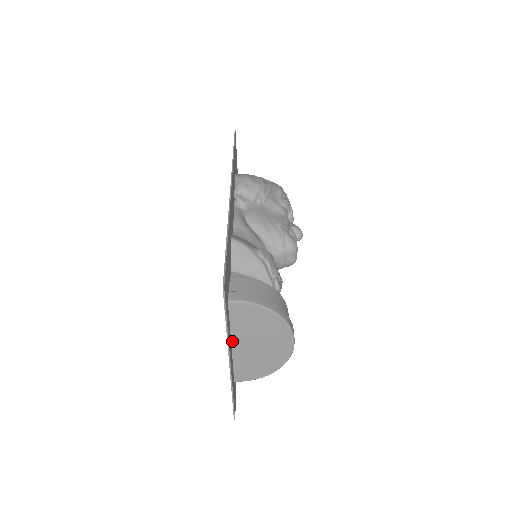
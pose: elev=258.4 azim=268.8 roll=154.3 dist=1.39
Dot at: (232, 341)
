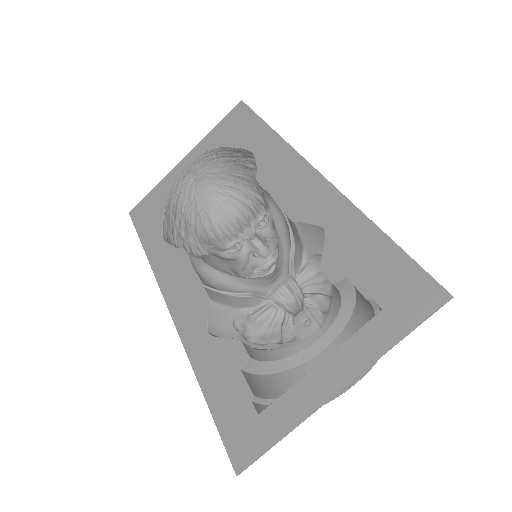
Dot at: (326, 360)
